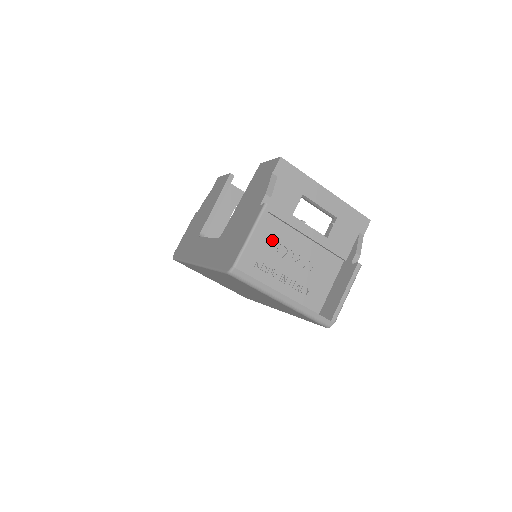
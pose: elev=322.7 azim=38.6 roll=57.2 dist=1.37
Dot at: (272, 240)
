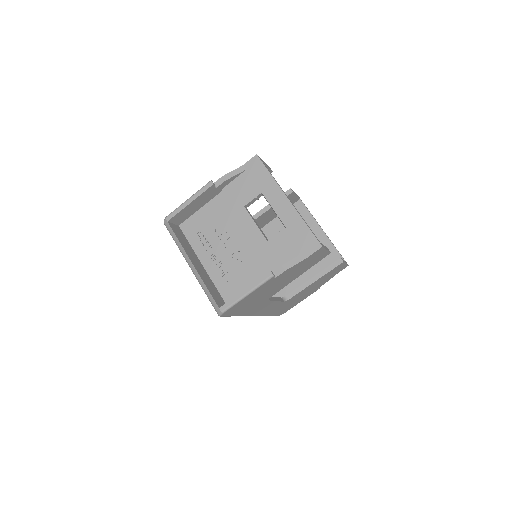
Dot at: (220, 220)
